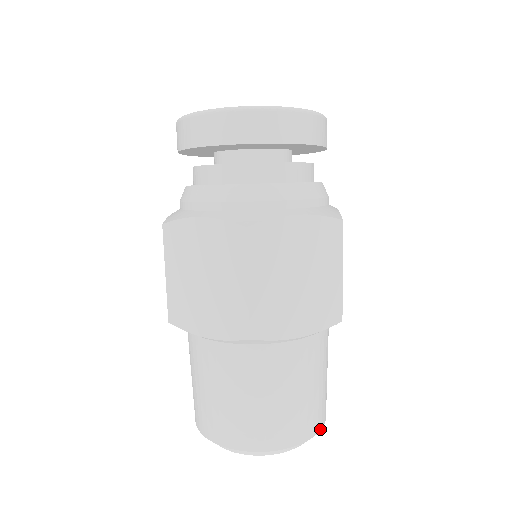
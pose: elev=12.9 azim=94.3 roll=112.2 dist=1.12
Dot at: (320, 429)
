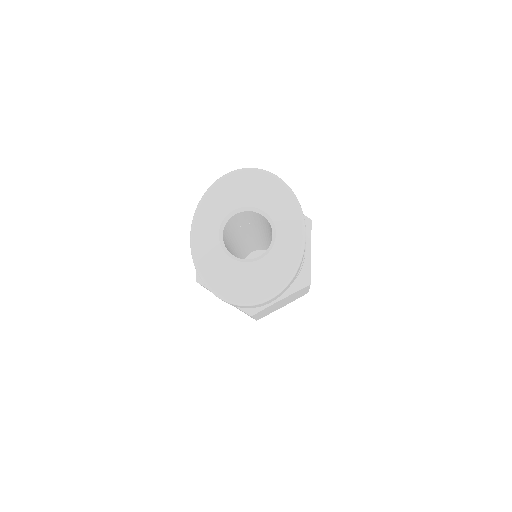
Dot at: occluded
